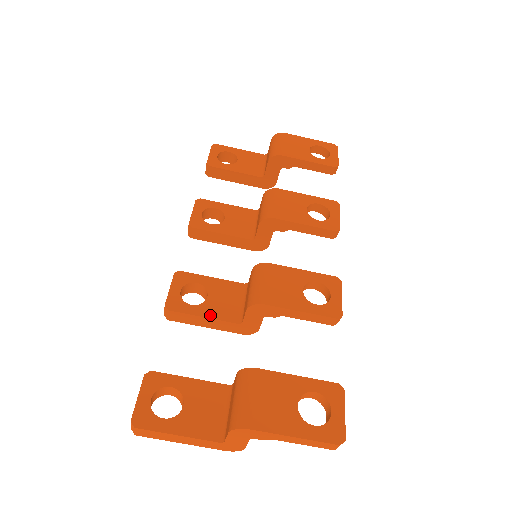
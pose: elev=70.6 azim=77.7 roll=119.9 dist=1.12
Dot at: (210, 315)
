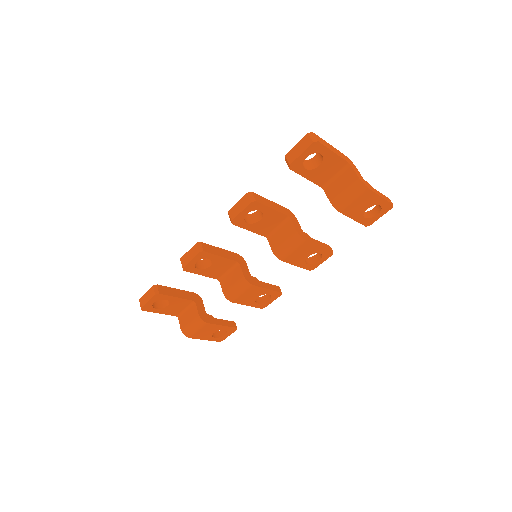
Dot at: (205, 275)
